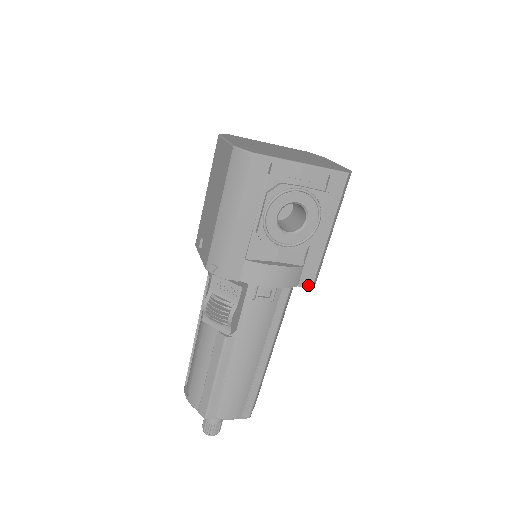
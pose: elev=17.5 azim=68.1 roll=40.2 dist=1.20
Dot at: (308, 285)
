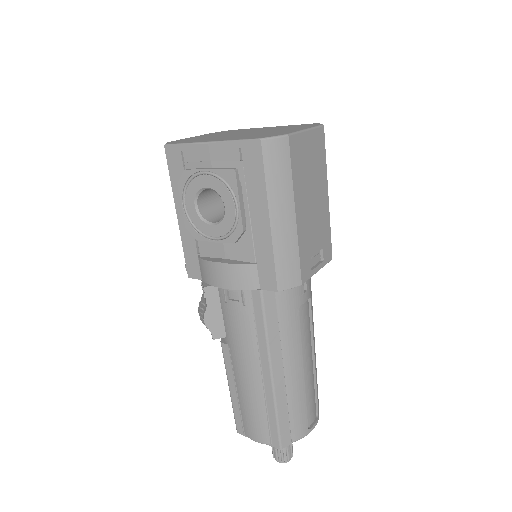
Dot at: (272, 288)
